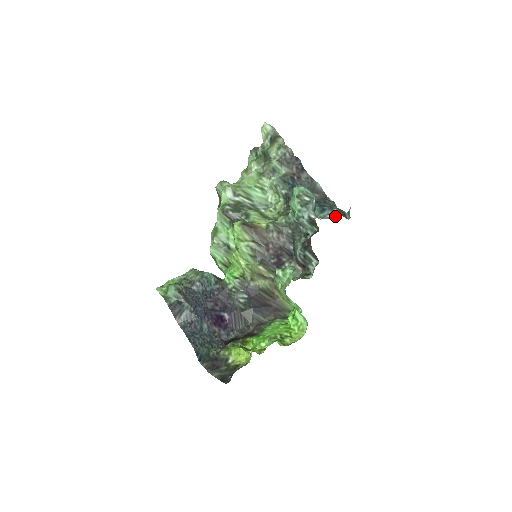
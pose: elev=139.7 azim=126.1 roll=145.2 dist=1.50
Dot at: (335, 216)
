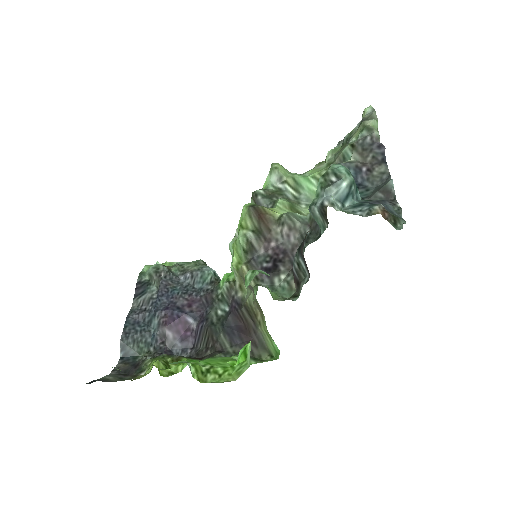
Dot at: (370, 215)
